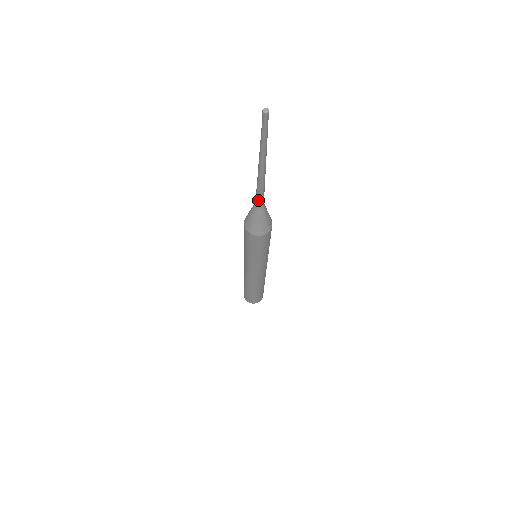
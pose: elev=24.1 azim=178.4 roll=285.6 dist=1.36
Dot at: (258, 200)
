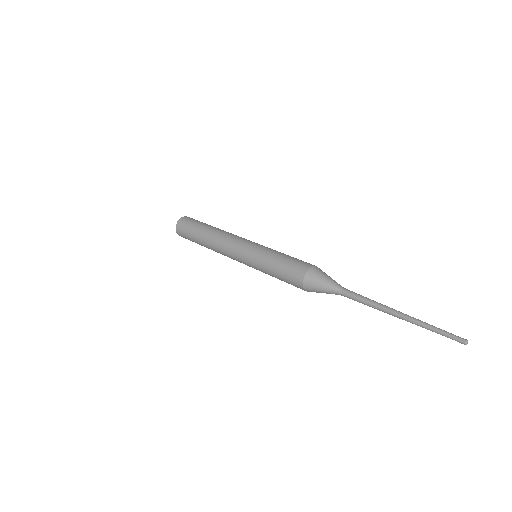
Dot at: (350, 297)
